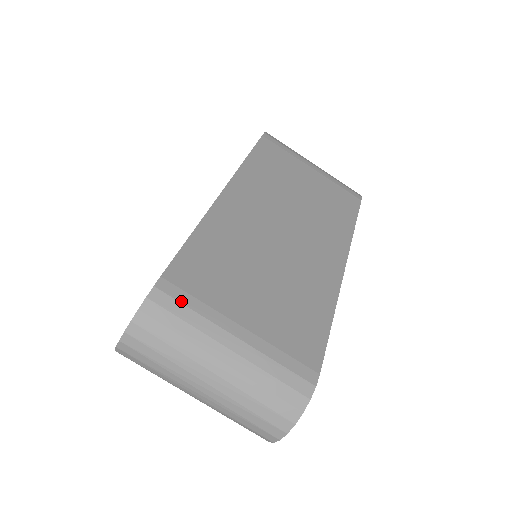
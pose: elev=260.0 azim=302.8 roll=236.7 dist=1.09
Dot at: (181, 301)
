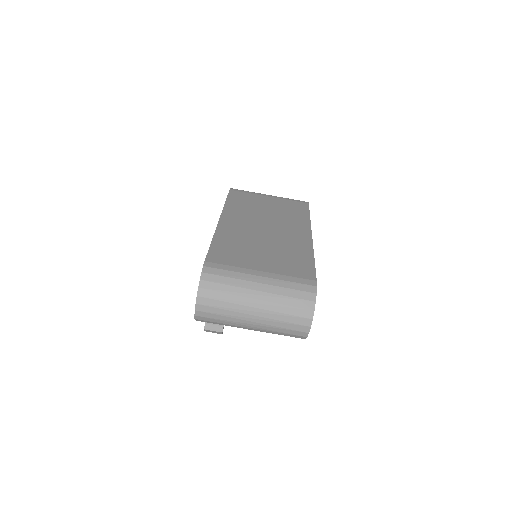
Dot at: (221, 269)
